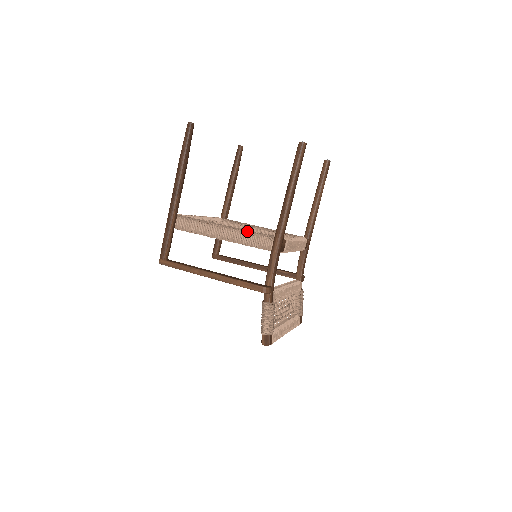
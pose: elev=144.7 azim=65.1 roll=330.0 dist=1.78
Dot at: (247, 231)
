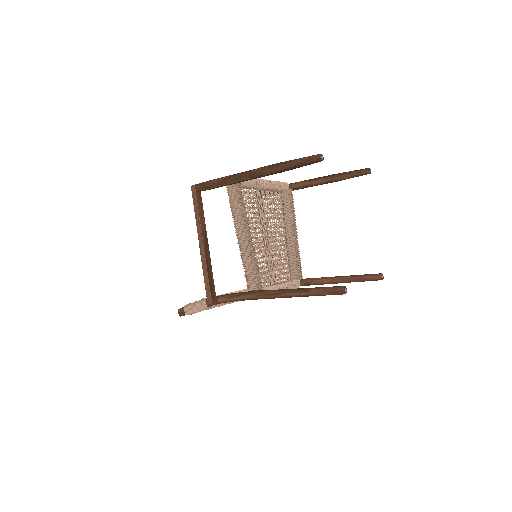
Dot at: (253, 260)
